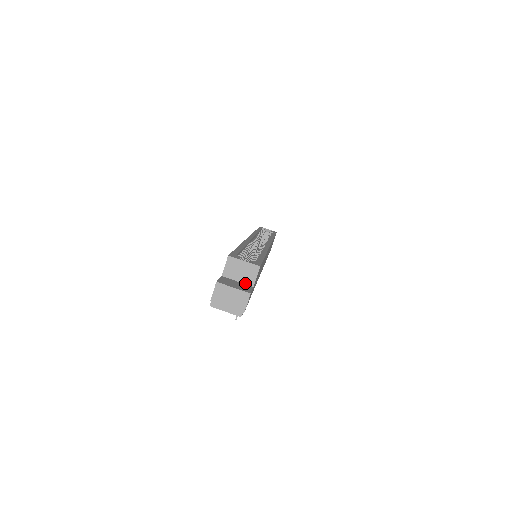
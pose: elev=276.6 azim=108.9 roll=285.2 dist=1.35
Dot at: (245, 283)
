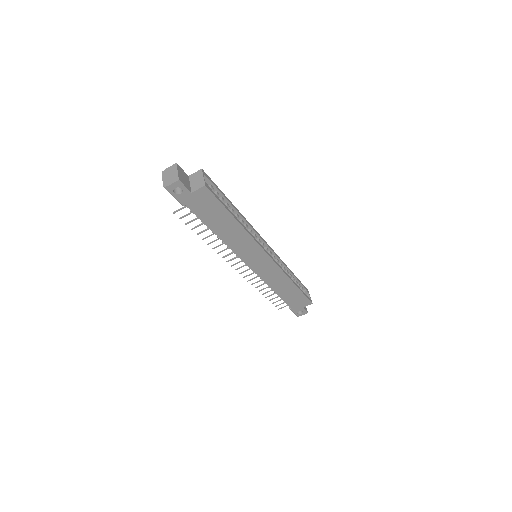
Dot at: (191, 188)
